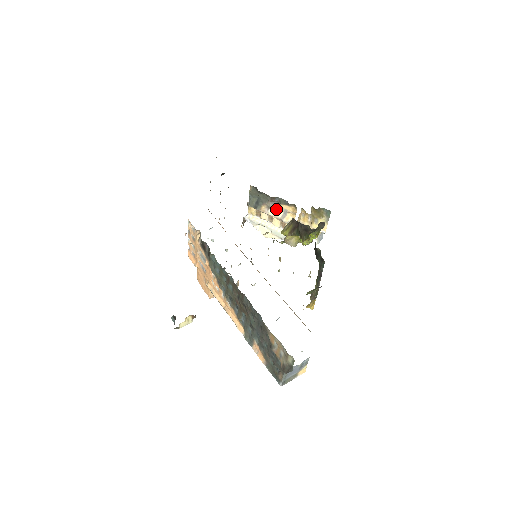
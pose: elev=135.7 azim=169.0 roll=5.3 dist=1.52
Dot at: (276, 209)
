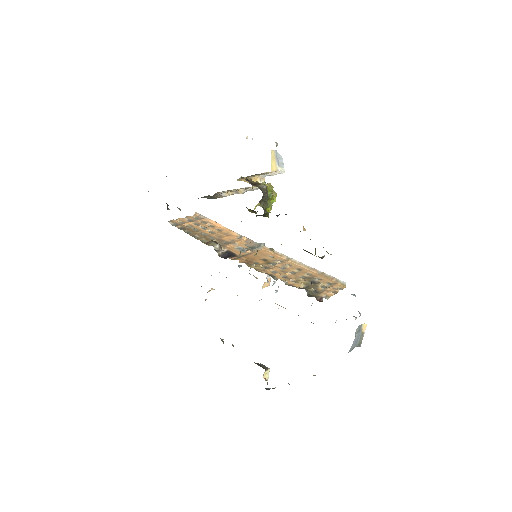
Dot at: (225, 193)
